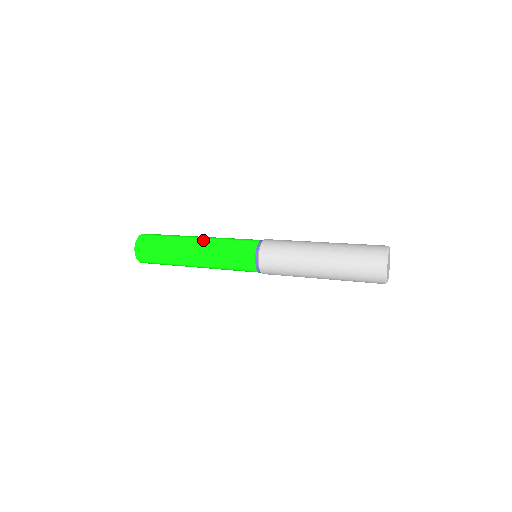
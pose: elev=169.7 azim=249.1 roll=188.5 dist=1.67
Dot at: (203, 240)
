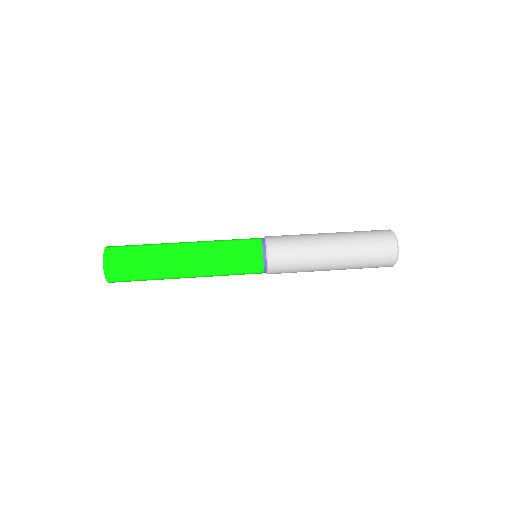
Dot at: (195, 266)
